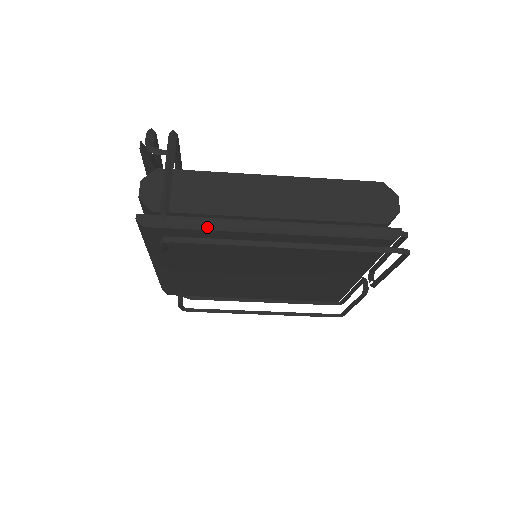
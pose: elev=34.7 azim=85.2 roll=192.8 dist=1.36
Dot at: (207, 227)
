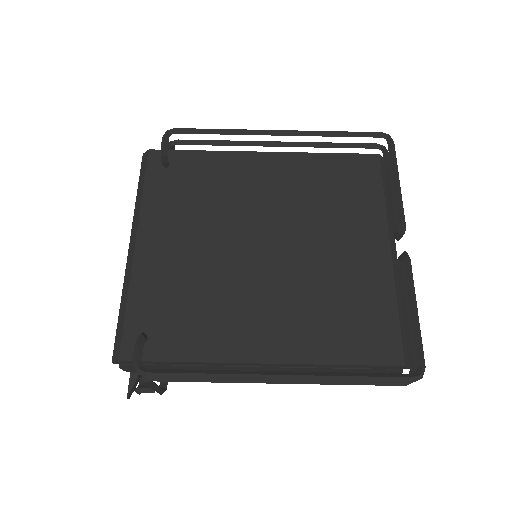
Dot at: (206, 152)
